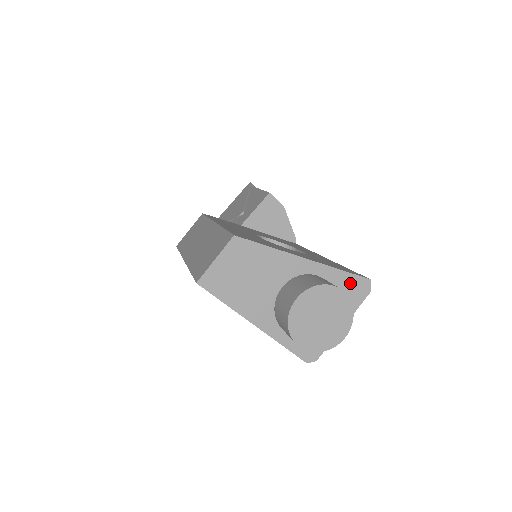
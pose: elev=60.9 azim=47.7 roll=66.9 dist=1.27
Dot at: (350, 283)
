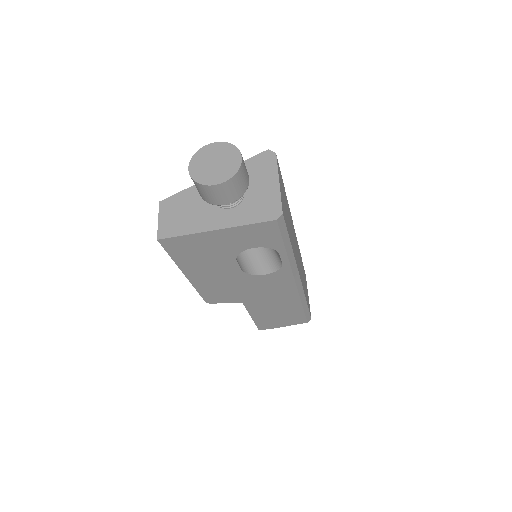
Dot at: (256, 162)
